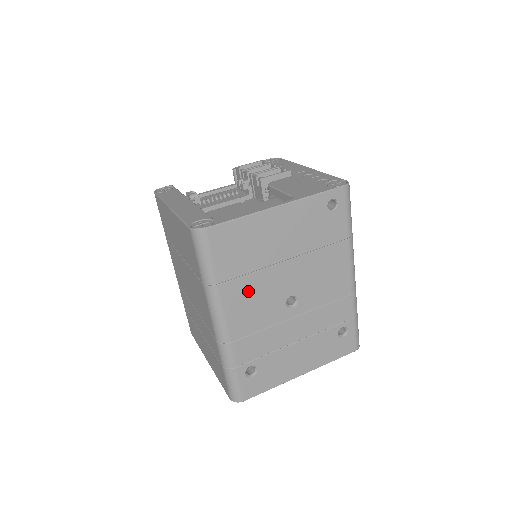
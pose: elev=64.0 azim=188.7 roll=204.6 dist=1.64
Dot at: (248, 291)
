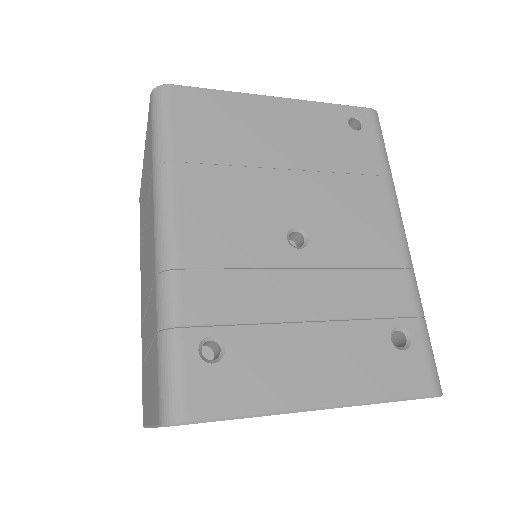
Dot at: (222, 191)
